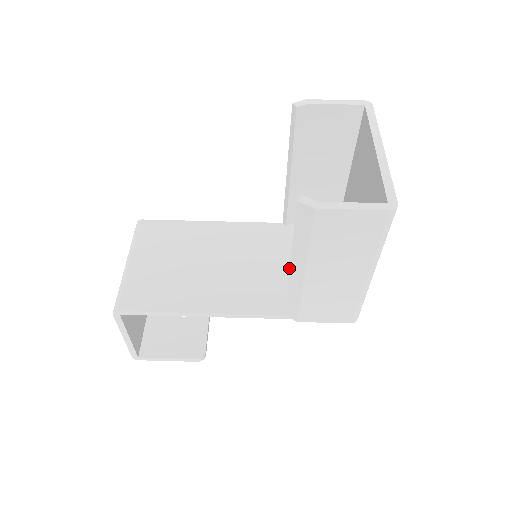
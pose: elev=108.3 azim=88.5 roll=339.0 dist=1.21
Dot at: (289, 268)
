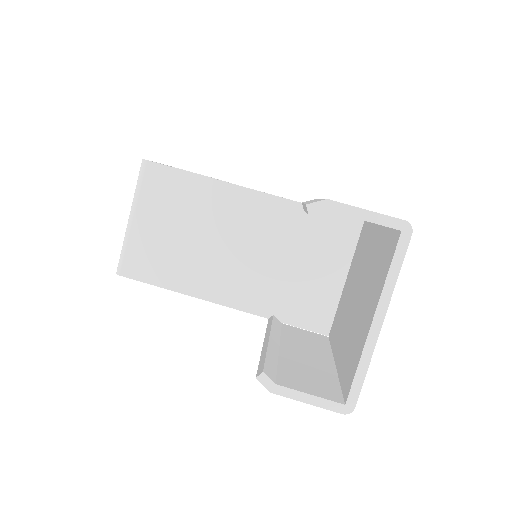
Dot at: (289, 267)
